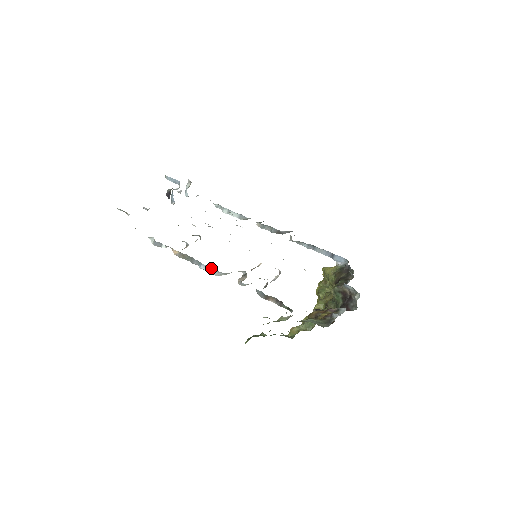
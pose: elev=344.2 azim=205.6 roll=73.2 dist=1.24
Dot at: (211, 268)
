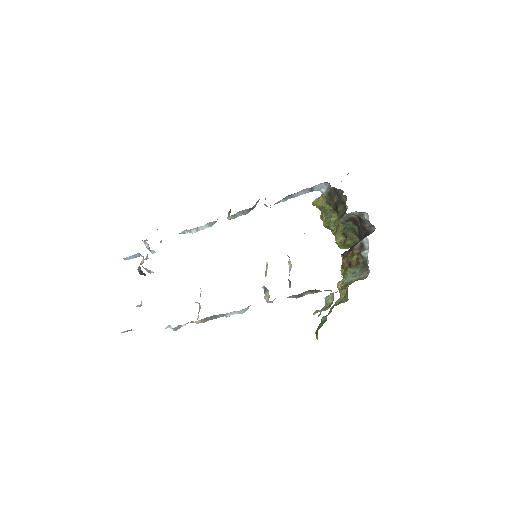
Dot at: (236, 311)
